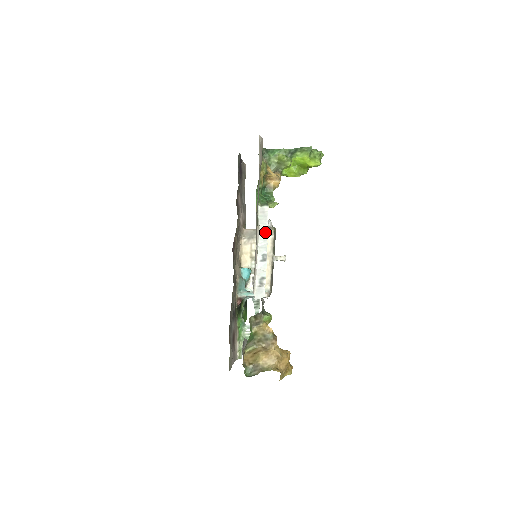
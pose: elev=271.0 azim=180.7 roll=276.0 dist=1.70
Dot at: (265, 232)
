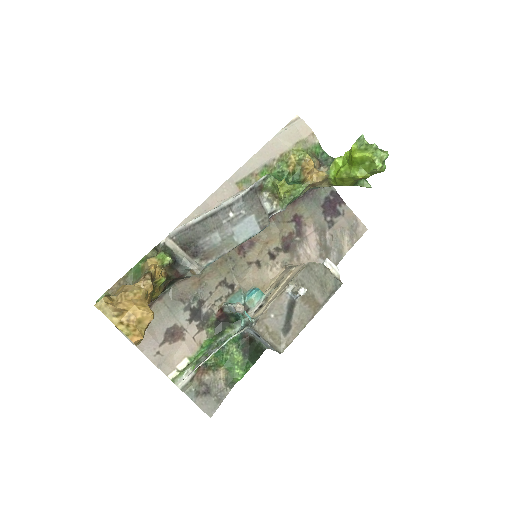
Dot at: (242, 193)
